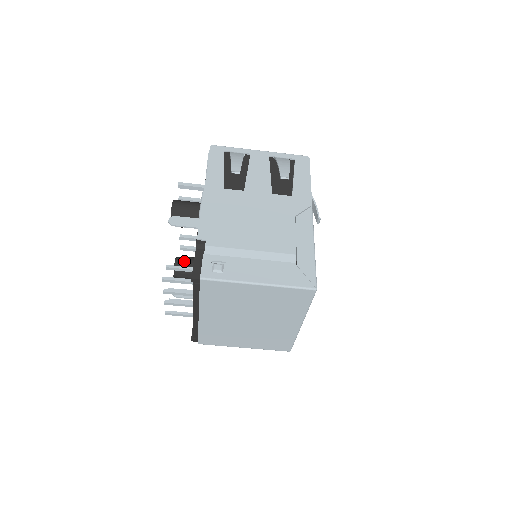
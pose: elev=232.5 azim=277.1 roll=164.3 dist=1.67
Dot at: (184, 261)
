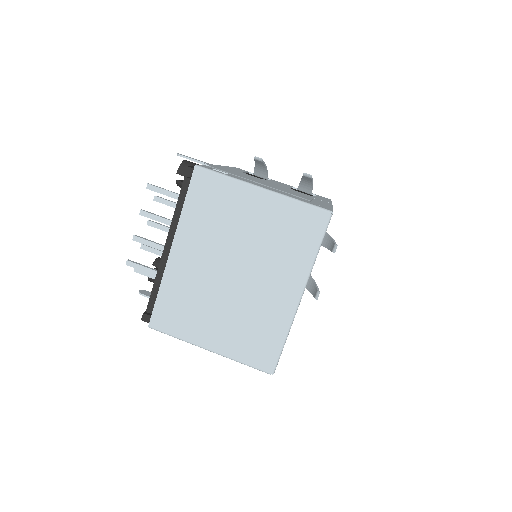
Dot at: occluded
